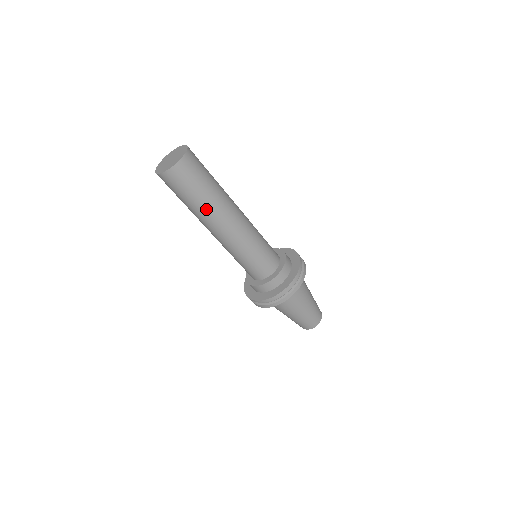
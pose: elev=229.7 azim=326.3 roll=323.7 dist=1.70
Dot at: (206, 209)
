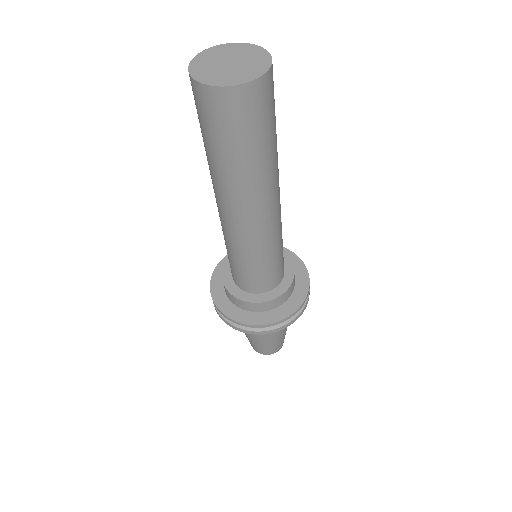
Dot at: (227, 177)
